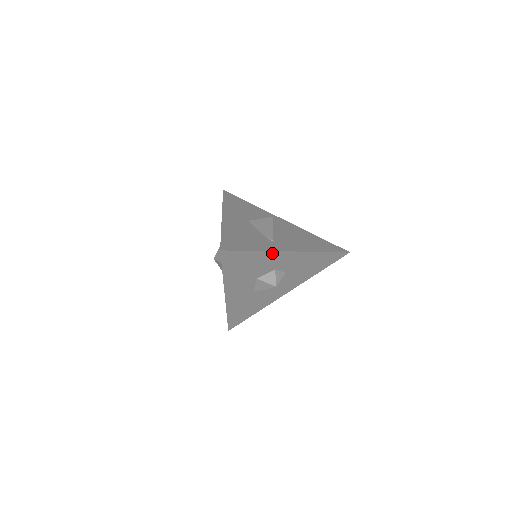
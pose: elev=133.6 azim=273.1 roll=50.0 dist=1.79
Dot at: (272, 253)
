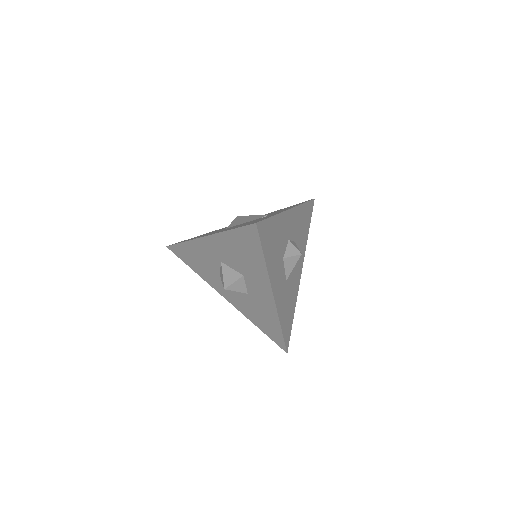
Dot at: (282, 216)
